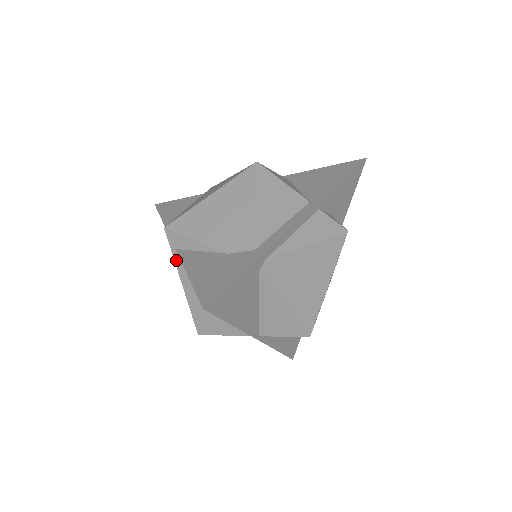
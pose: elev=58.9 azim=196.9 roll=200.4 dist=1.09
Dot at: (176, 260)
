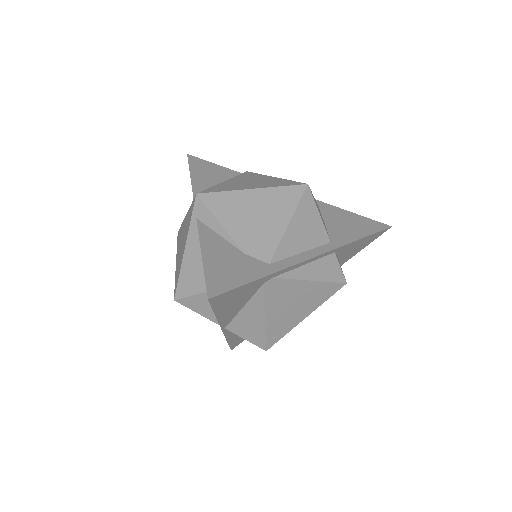
Dot at: (191, 227)
